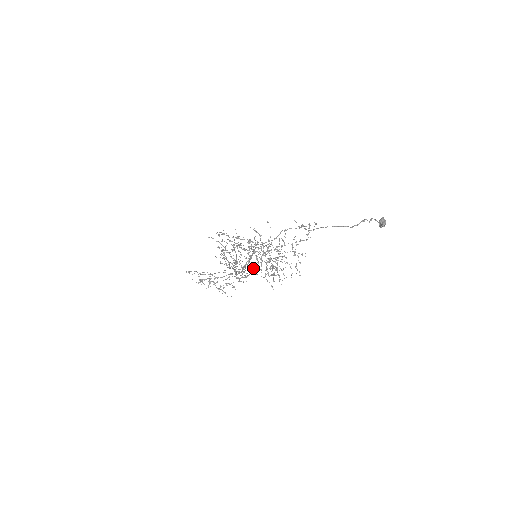
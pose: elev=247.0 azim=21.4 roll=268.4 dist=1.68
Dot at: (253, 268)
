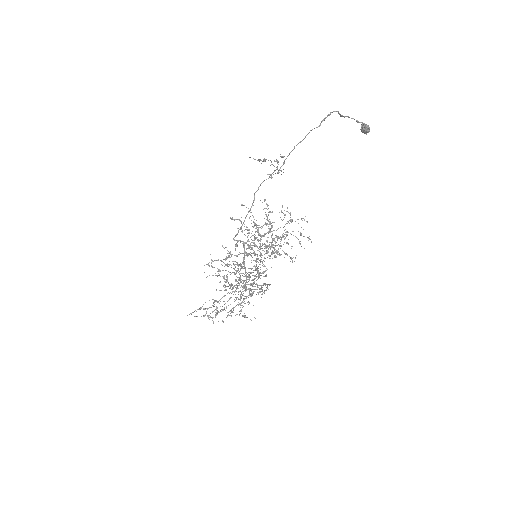
Dot at: occluded
